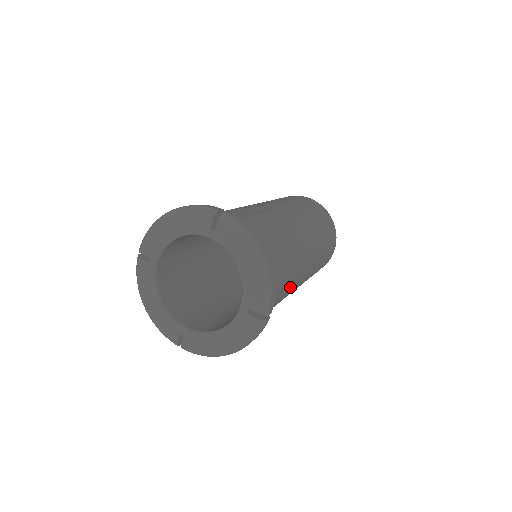
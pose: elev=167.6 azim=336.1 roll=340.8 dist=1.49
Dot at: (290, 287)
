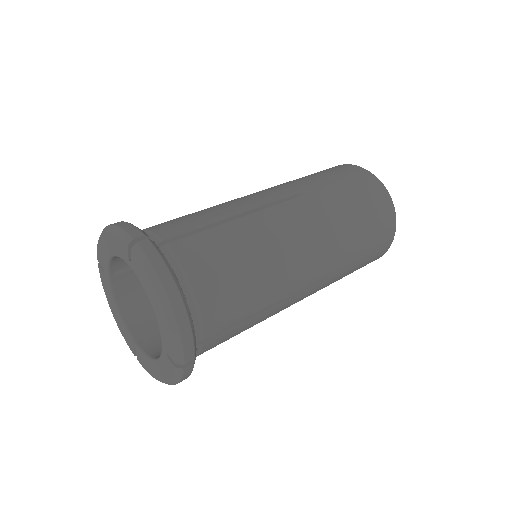
Dot at: (269, 309)
